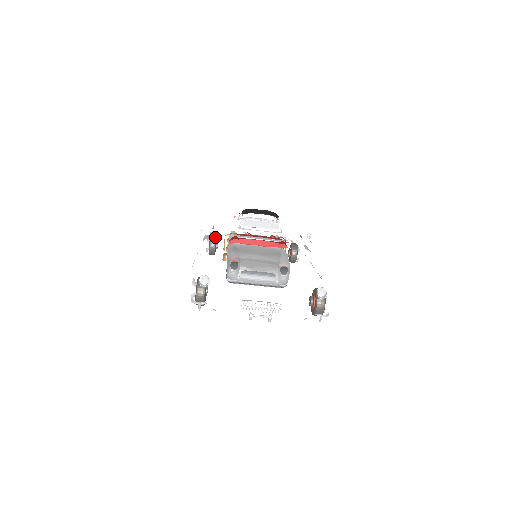
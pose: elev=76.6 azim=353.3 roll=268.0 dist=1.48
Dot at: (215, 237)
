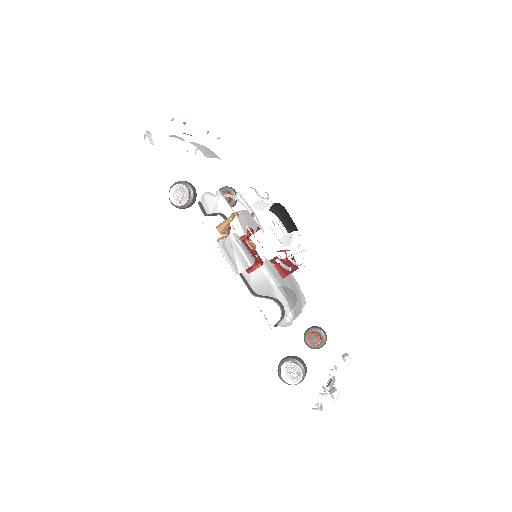
Dot at: occluded
